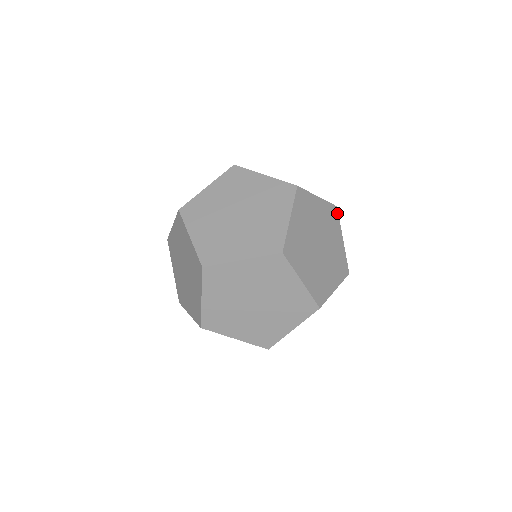
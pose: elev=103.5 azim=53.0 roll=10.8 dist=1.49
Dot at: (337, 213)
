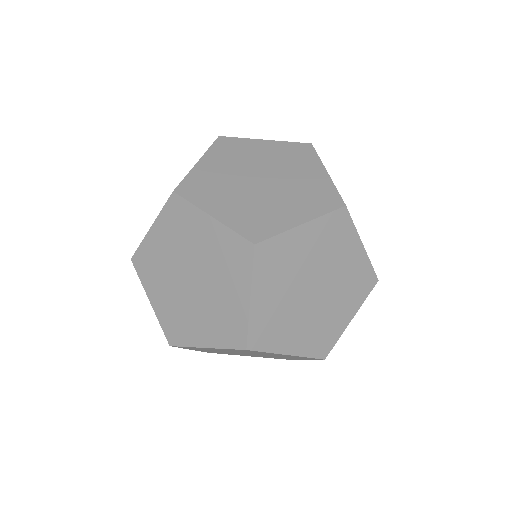
Dot at: occluded
